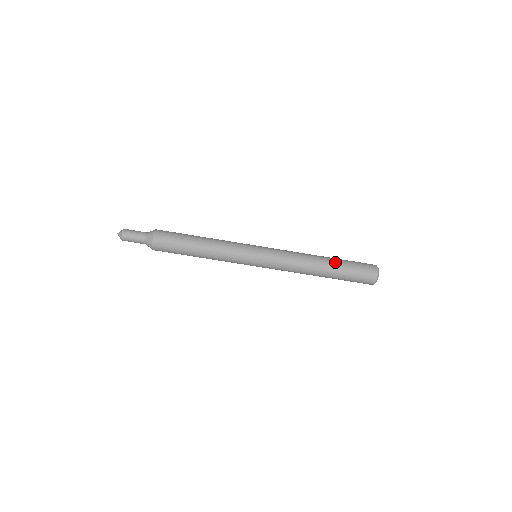
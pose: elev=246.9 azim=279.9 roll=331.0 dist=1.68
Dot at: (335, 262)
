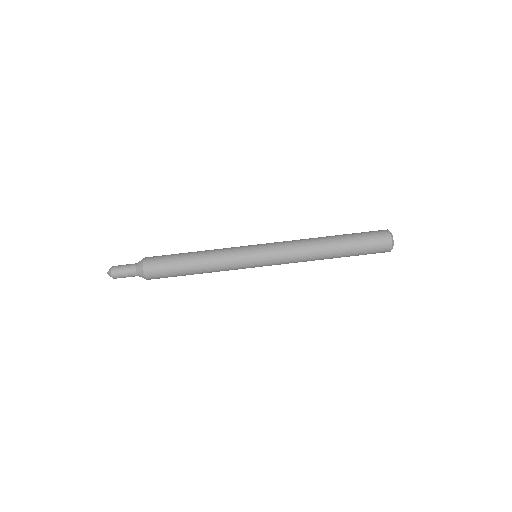
Dot at: (343, 244)
